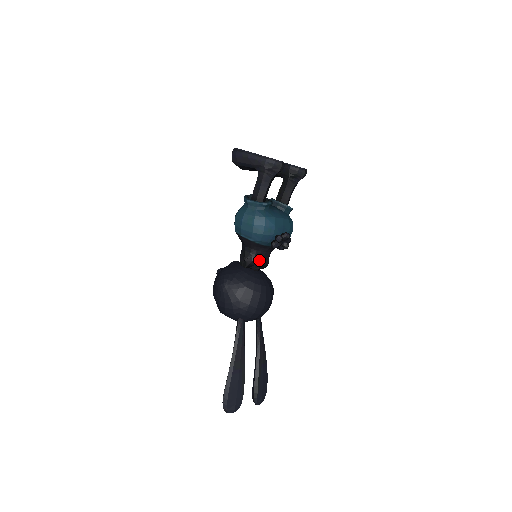
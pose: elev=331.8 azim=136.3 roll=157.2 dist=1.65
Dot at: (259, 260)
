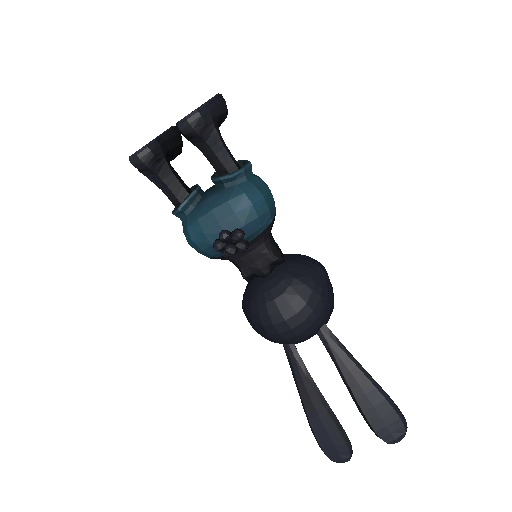
Dot at: (251, 266)
